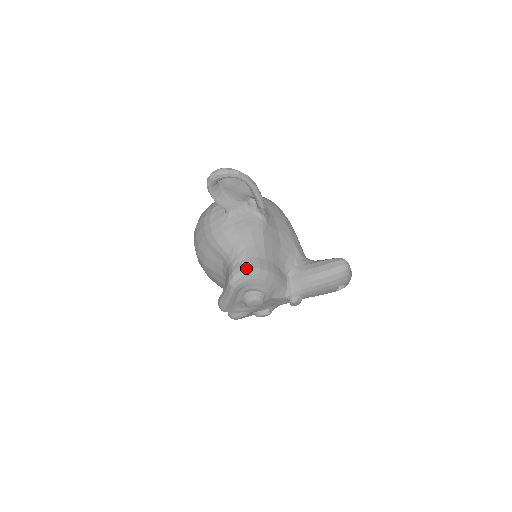
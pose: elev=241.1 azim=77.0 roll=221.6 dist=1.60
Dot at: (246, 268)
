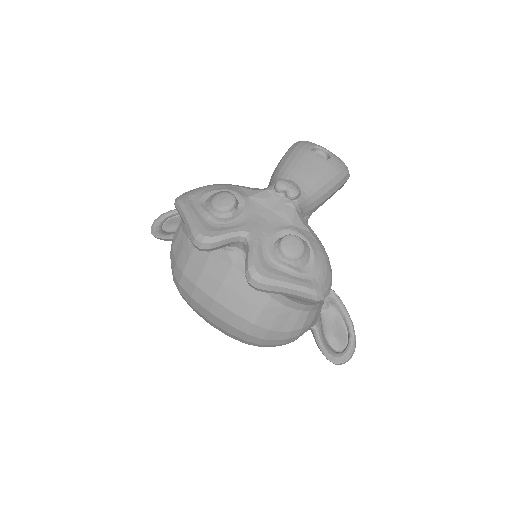
Dot at: occluded
